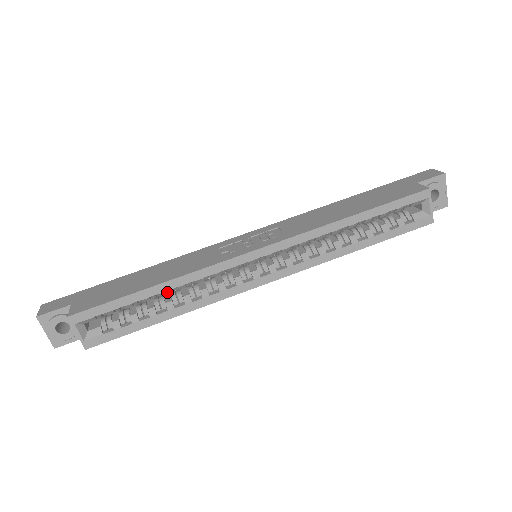
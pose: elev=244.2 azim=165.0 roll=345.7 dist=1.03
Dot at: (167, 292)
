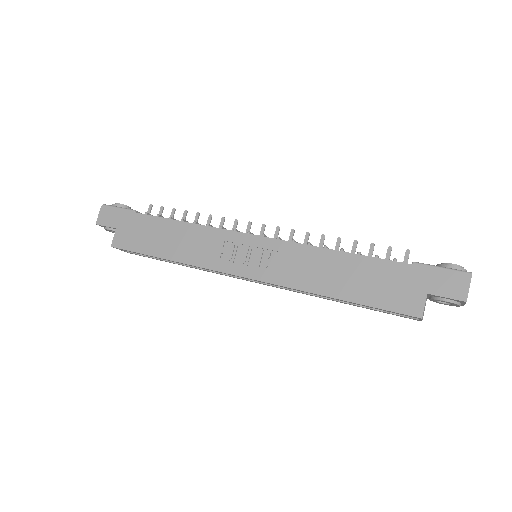
Dot at: occluded
